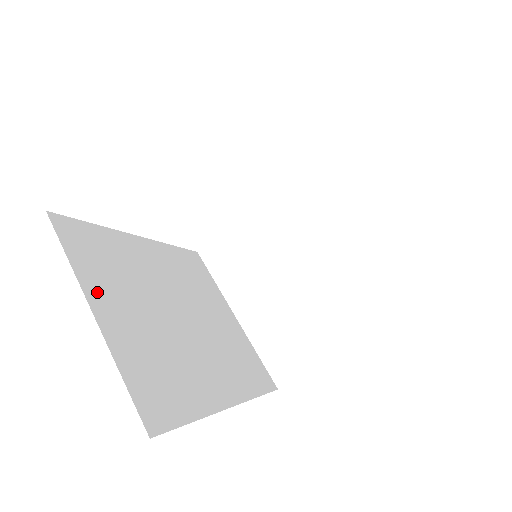
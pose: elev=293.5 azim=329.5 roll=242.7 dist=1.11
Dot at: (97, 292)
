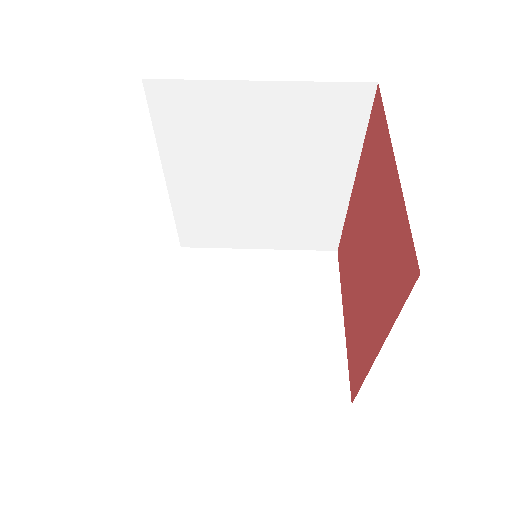
Dot at: occluded
